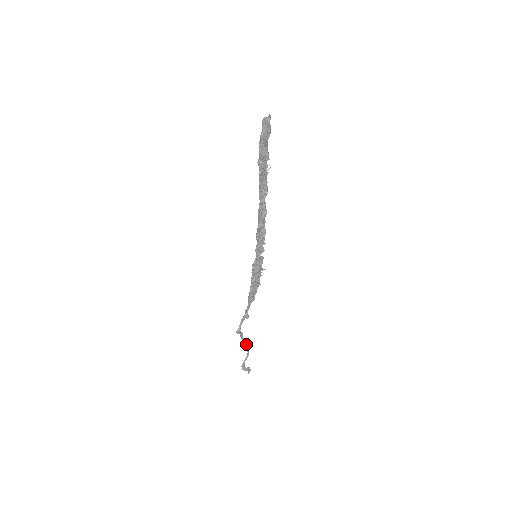
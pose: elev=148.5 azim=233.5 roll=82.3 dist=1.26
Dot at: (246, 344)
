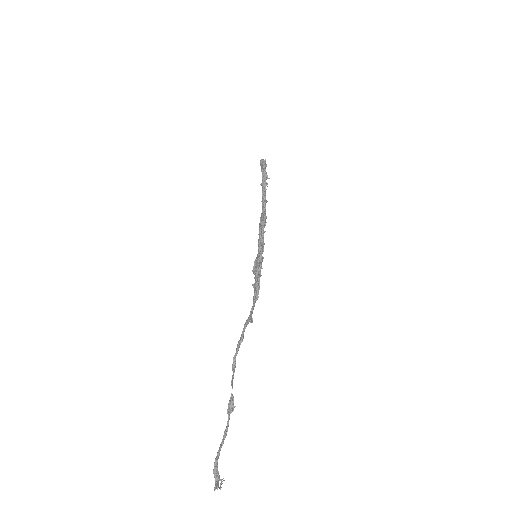
Dot at: (232, 395)
